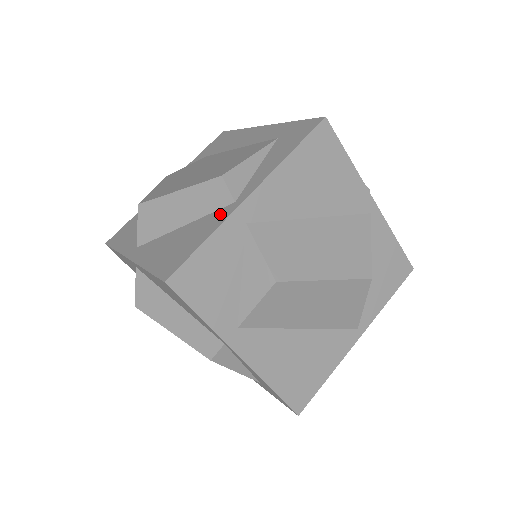
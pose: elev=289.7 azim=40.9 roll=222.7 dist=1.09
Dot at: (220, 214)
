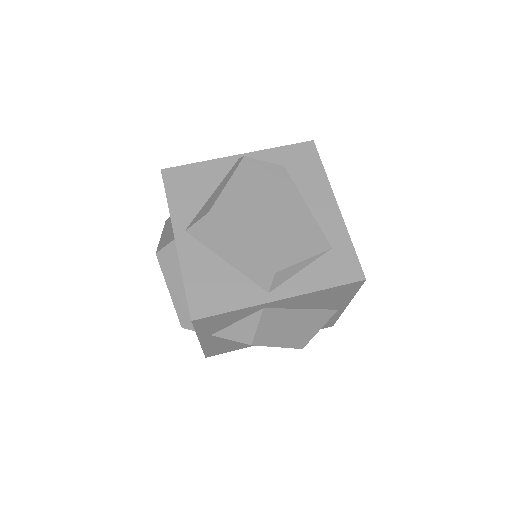
Dot at: (254, 292)
